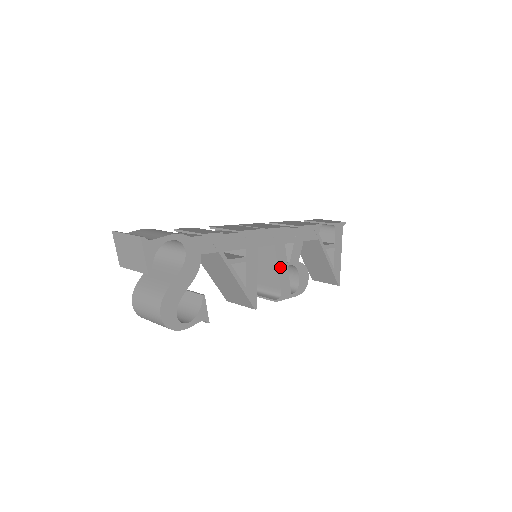
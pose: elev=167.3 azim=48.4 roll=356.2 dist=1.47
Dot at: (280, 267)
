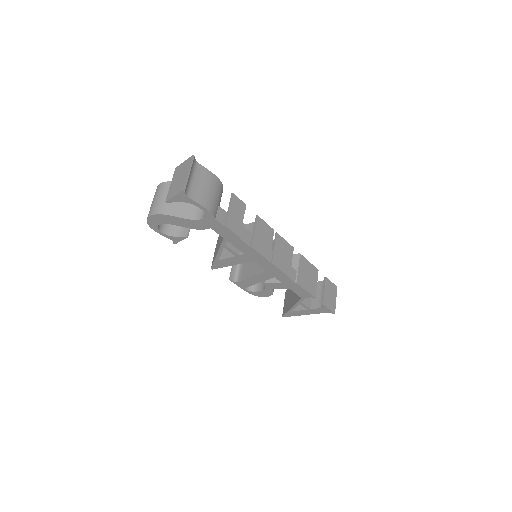
Dot at: (255, 278)
